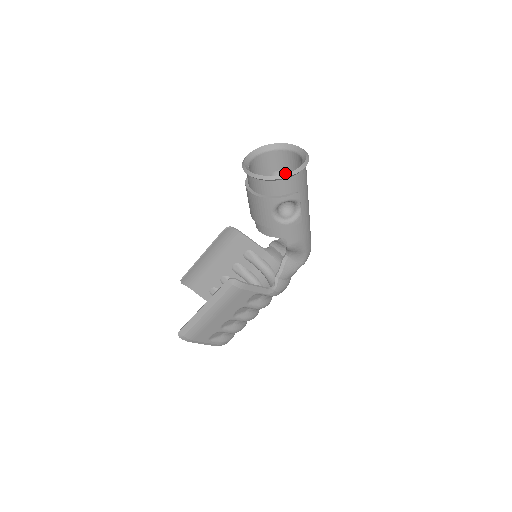
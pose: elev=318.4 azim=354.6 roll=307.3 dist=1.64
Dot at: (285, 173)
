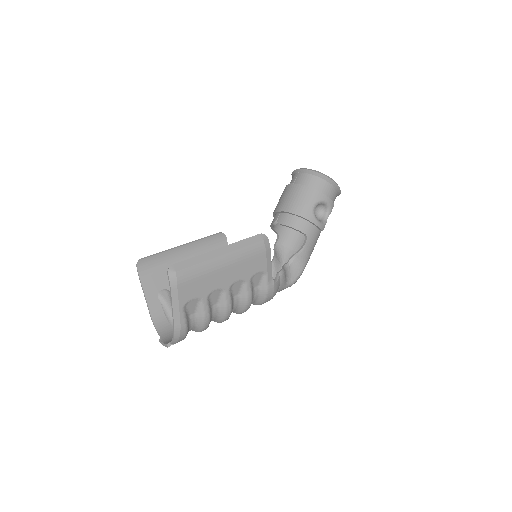
Dot at: occluded
